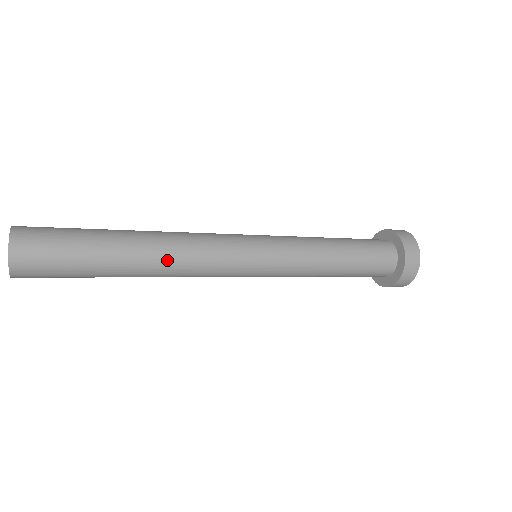
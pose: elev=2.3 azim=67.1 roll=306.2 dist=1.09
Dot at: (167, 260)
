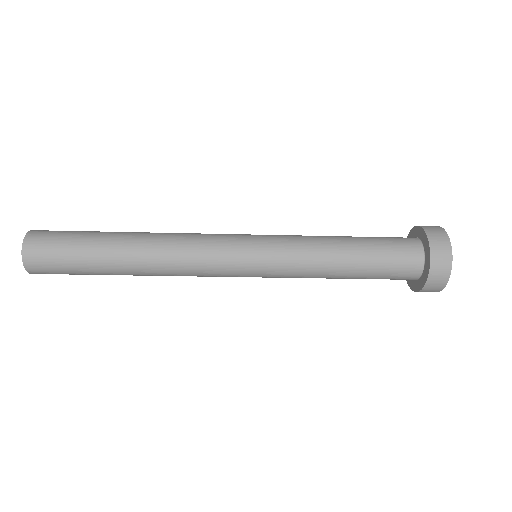
Dot at: (158, 241)
